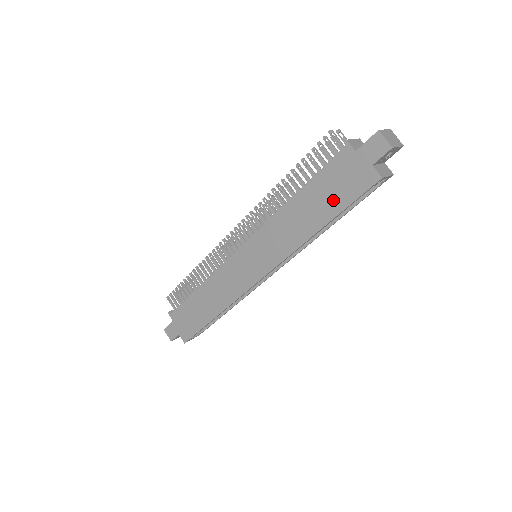
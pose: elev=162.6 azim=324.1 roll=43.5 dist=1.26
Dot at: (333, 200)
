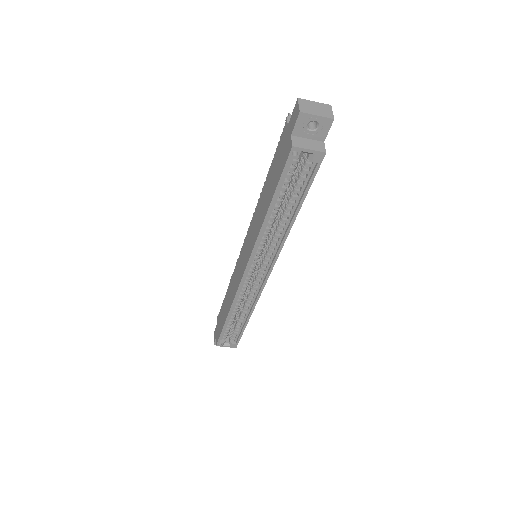
Dot at: (274, 180)
